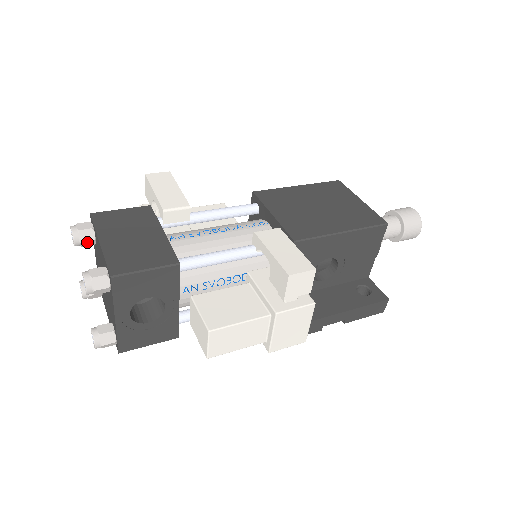
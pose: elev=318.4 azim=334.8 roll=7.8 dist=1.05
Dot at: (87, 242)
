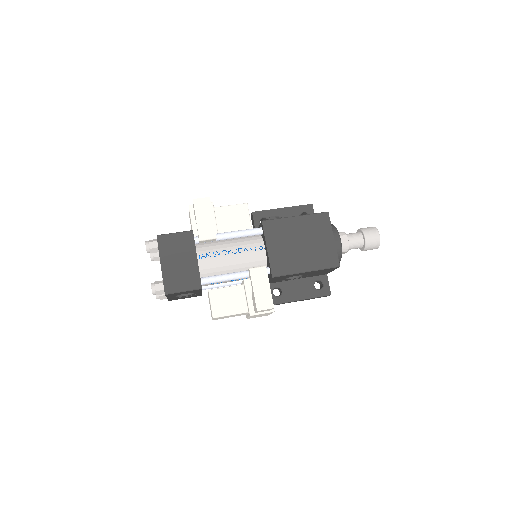
Dot at: (154, 252)
